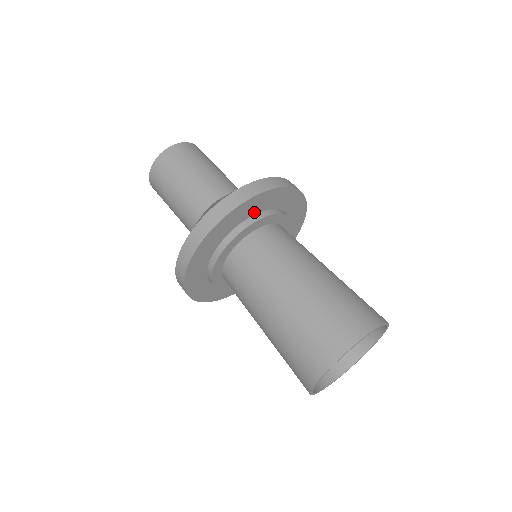
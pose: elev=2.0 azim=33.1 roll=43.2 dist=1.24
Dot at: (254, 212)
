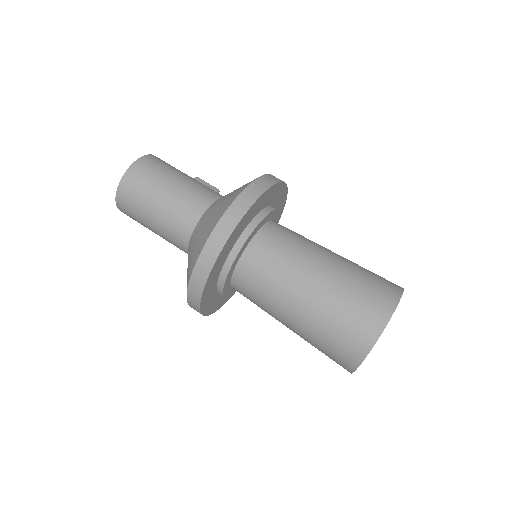
Dot at: (239, 235)
